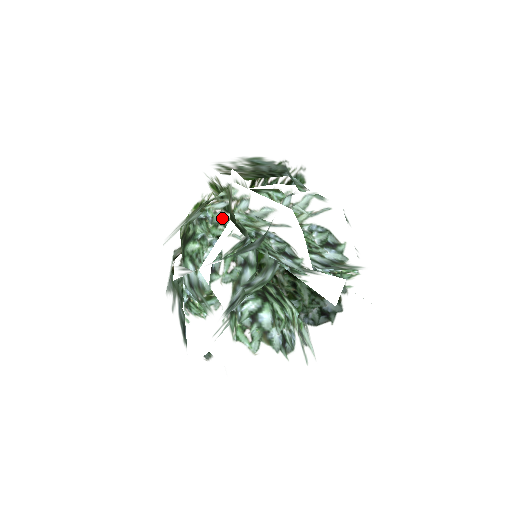
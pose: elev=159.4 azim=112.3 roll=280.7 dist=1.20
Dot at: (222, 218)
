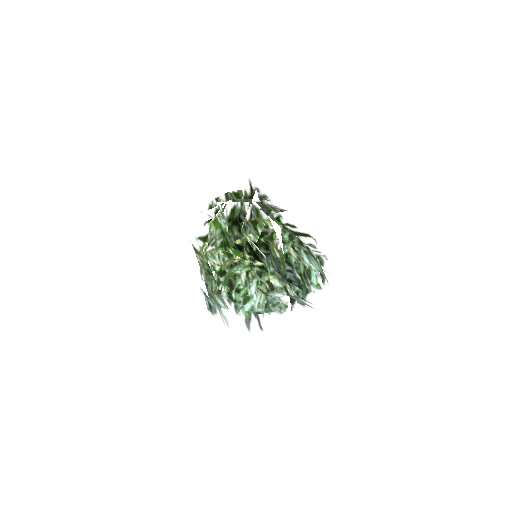
Dot at: (279, 303)
